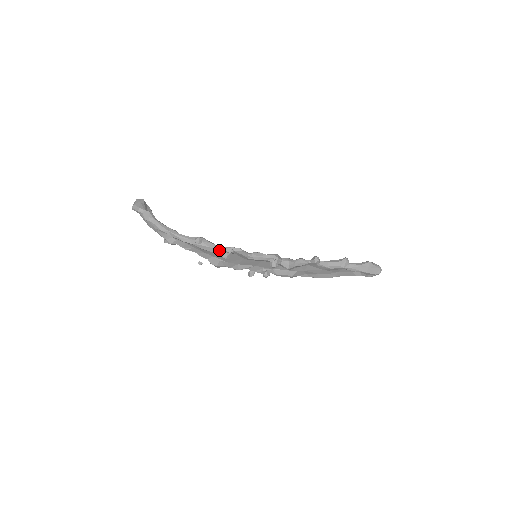
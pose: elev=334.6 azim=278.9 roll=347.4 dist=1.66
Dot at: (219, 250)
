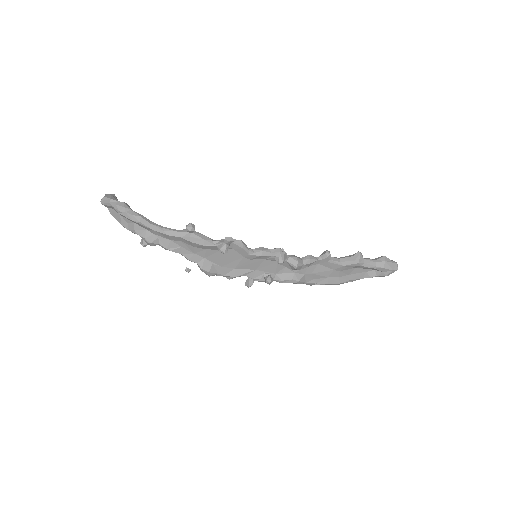
Dot at: (215, 243)
